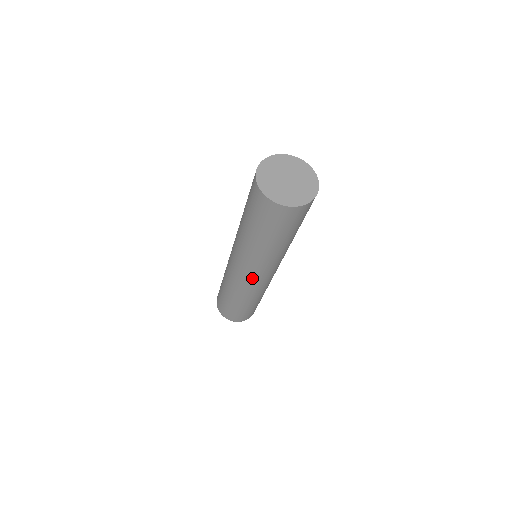
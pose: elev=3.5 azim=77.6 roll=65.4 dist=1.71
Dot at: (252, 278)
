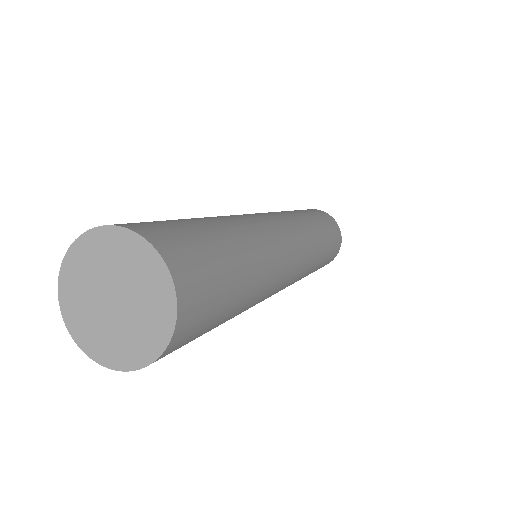
Dot at: occluded
